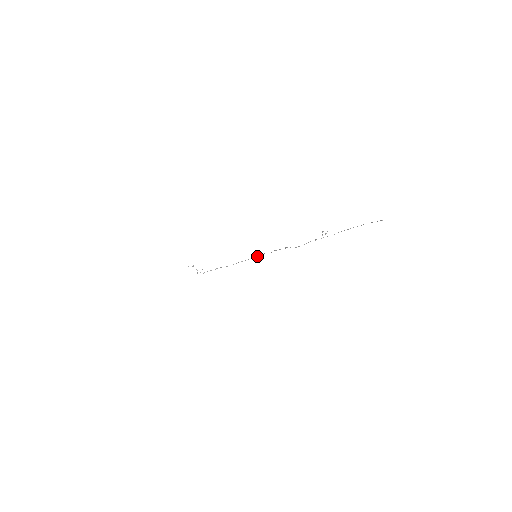
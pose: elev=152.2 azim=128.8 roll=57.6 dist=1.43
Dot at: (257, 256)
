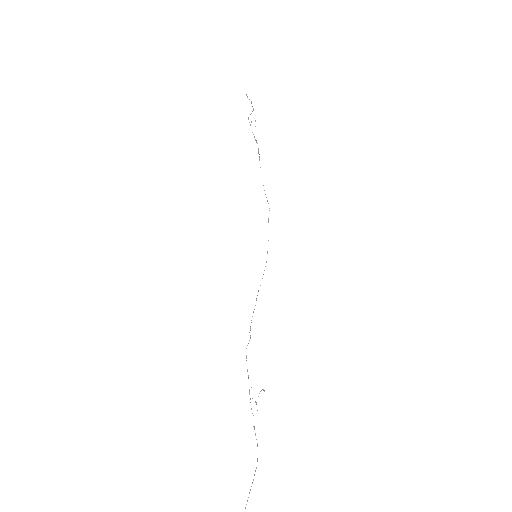
Dot at: occluded
